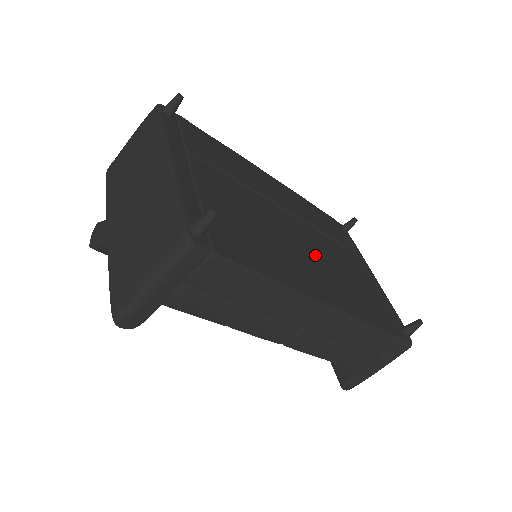
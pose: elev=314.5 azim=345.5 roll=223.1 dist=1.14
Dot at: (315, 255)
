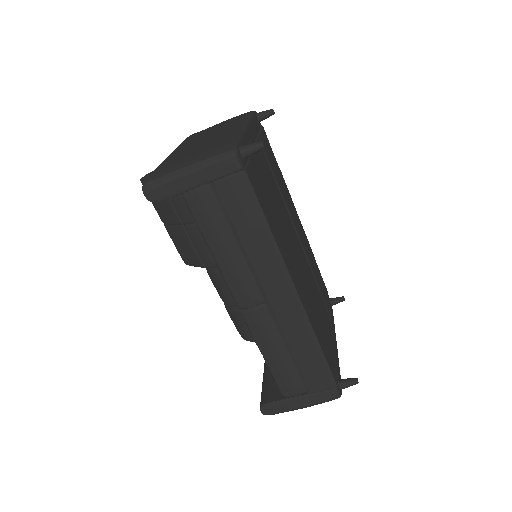
Dot at: (303, 271)
